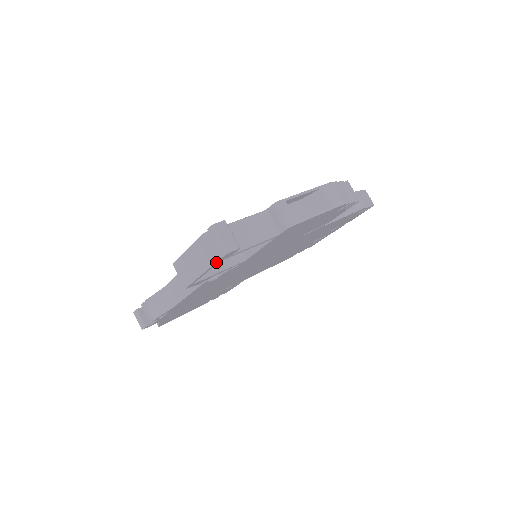
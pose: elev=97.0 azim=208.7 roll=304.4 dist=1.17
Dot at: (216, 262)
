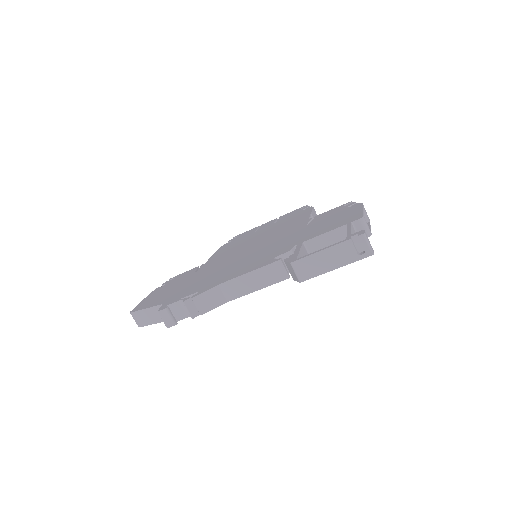
Dot at: occluded
